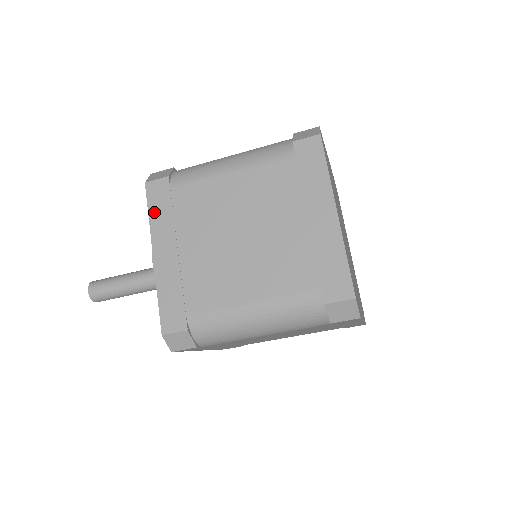
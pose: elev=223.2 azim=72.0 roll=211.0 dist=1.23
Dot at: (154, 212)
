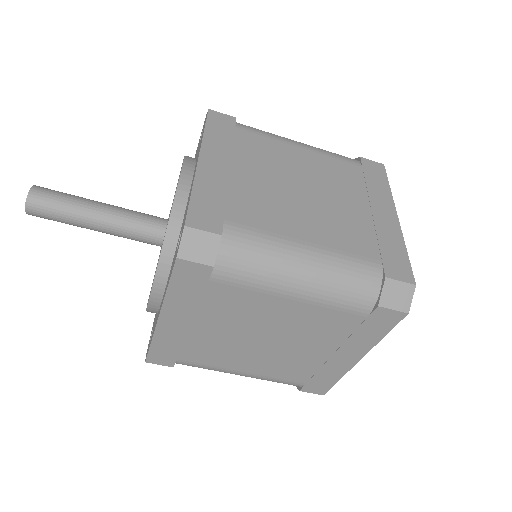
Dot at: (212, 131)
